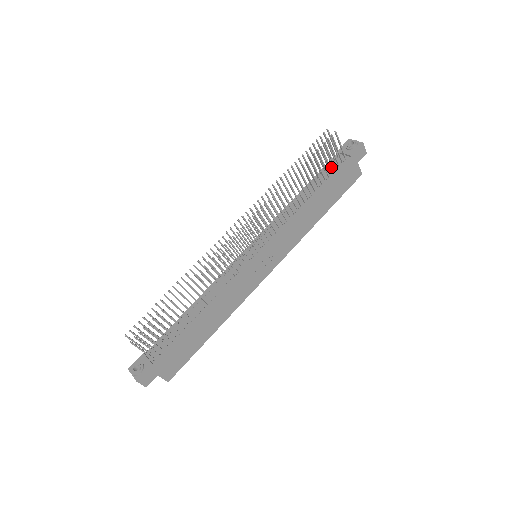
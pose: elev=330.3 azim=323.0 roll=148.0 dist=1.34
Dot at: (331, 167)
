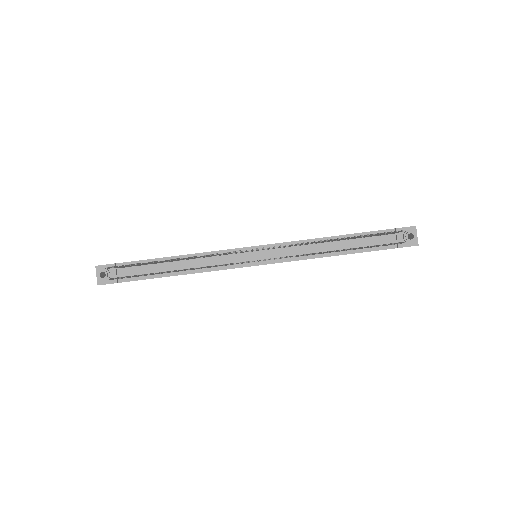
Dot at: (377, 239)
